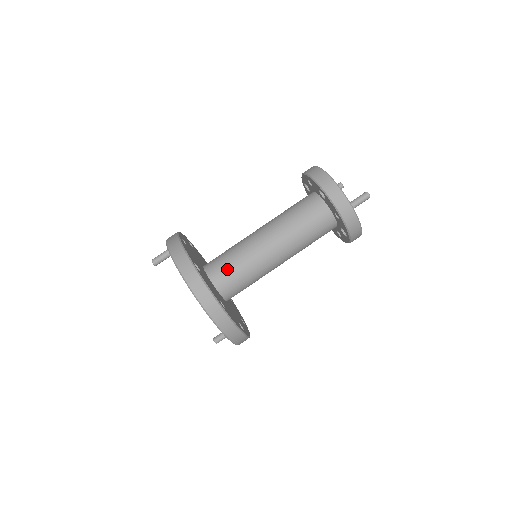
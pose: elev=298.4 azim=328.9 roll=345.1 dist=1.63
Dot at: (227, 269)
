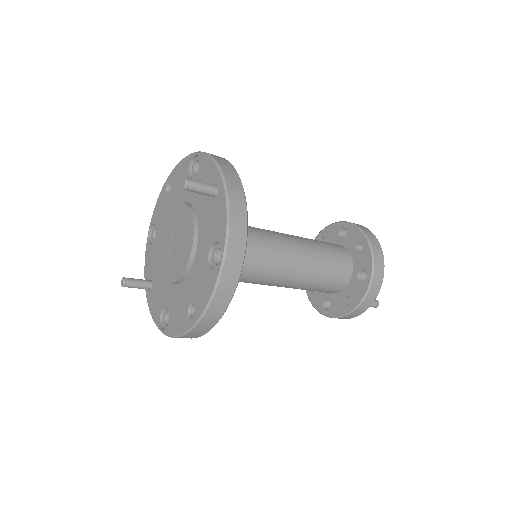
Dot at: occluded
